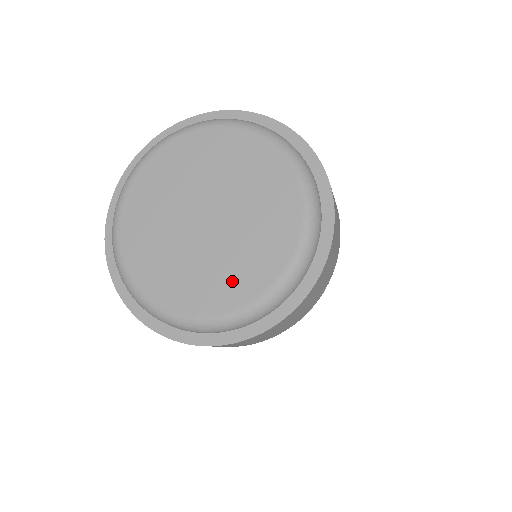
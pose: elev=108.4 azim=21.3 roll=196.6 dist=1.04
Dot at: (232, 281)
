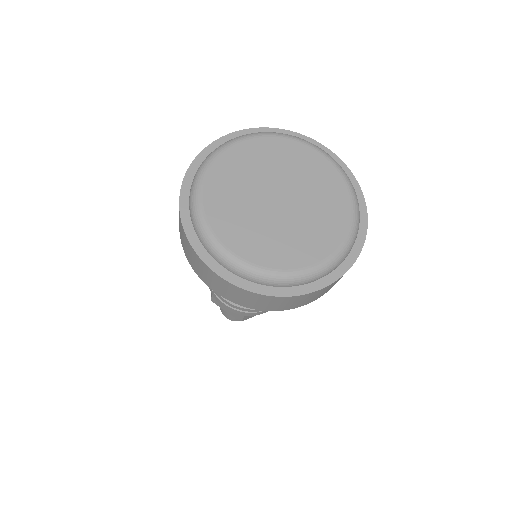
Dot at: (279, 250)
